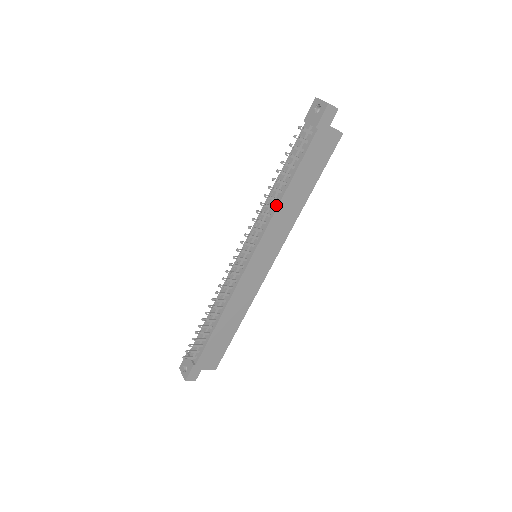
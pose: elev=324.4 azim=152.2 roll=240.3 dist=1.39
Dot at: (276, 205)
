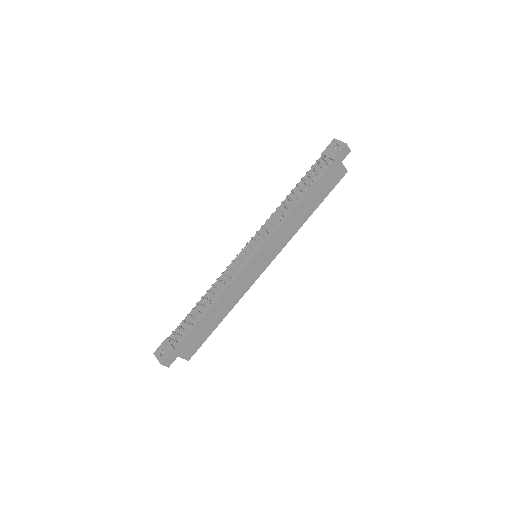
Dot at: (287, 213)
